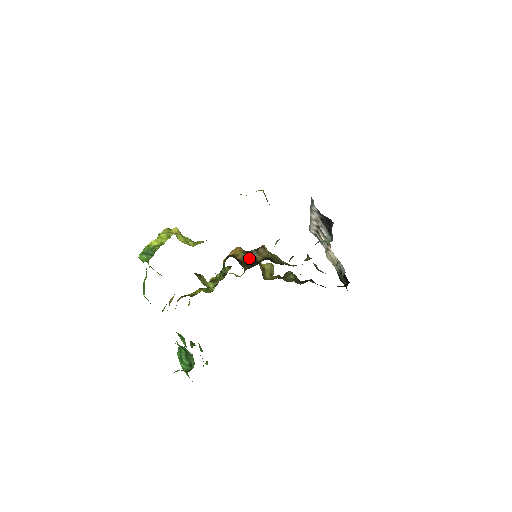
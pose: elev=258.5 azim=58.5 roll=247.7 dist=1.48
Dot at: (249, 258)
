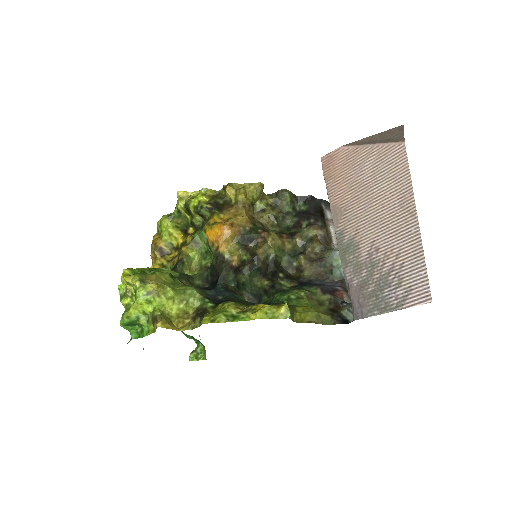
Dot at: (246, 254)
